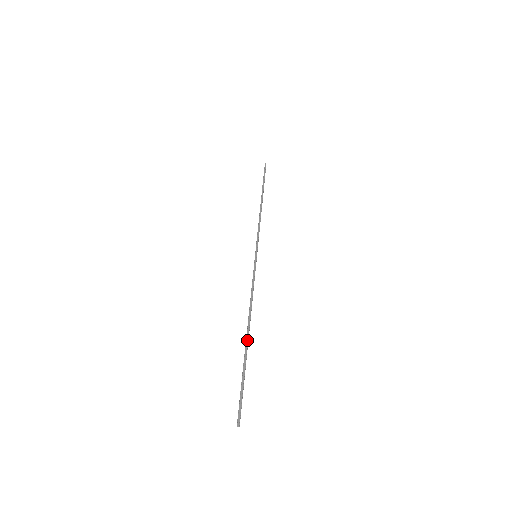
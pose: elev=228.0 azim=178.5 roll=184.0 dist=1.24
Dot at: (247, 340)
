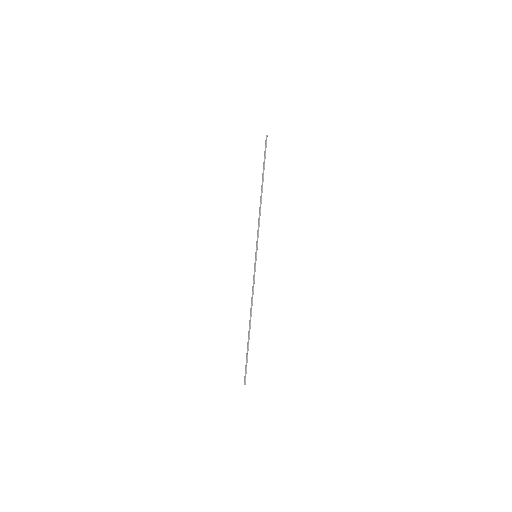
Dot at: (249, 330)
